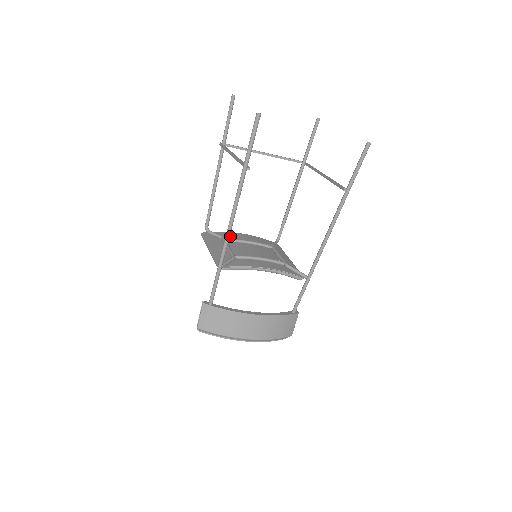
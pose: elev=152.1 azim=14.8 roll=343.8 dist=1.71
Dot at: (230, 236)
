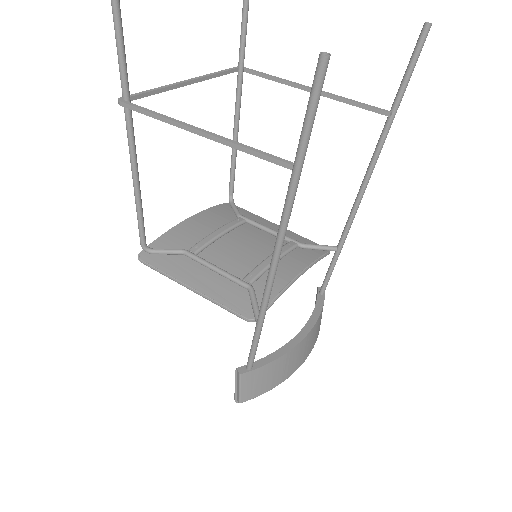
Dot at: (184, 238)
